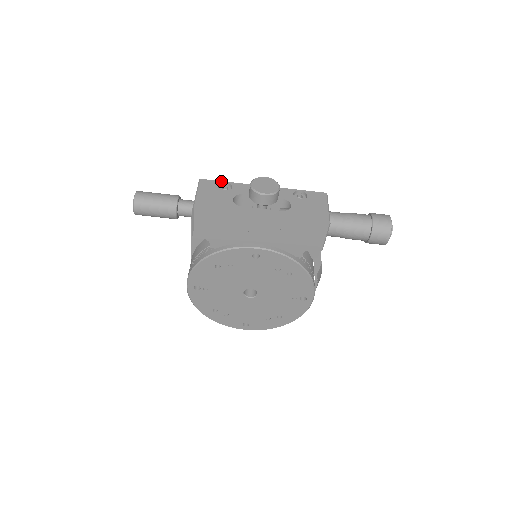
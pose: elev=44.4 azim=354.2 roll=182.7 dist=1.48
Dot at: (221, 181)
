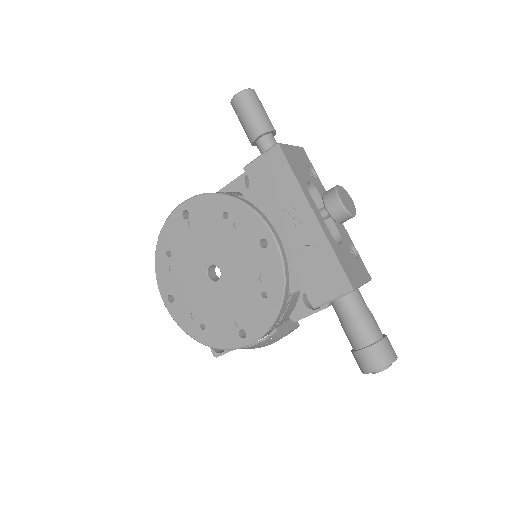
Dot at: occluded
